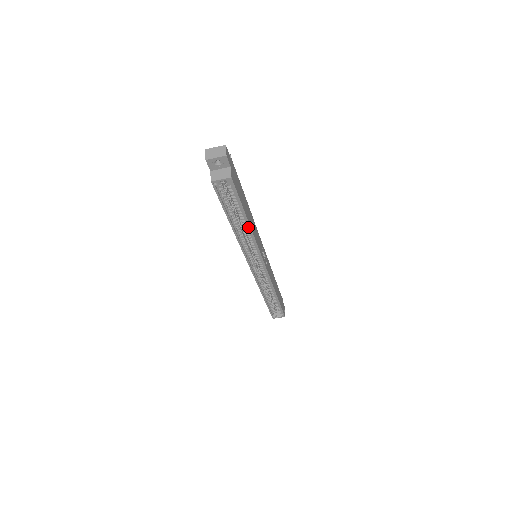
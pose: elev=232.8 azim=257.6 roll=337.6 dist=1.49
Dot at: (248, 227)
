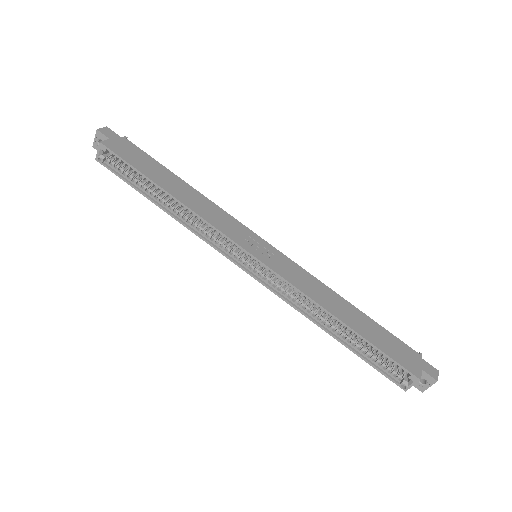
Dot at: (176, 200)
